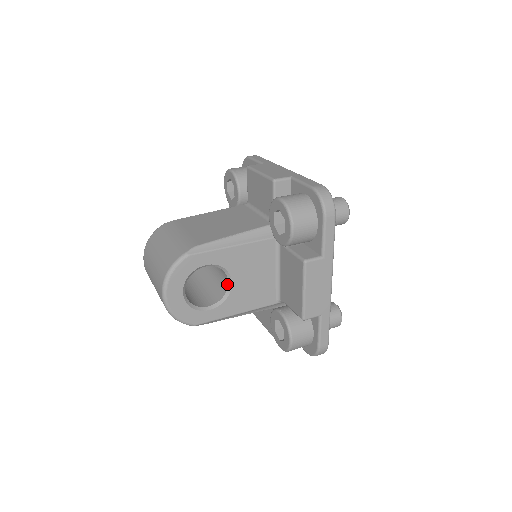
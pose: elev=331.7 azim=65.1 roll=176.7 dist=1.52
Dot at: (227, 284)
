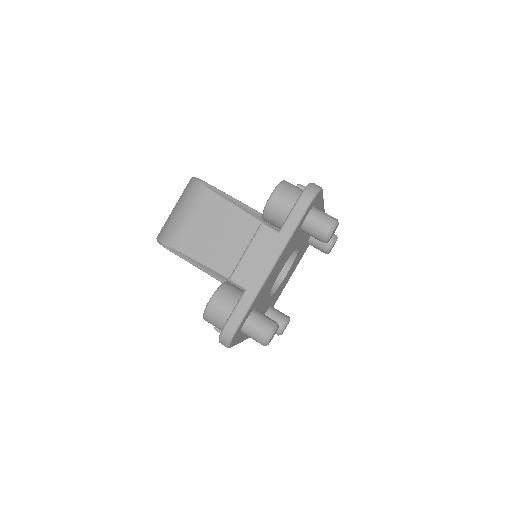
Dot at: occluded
